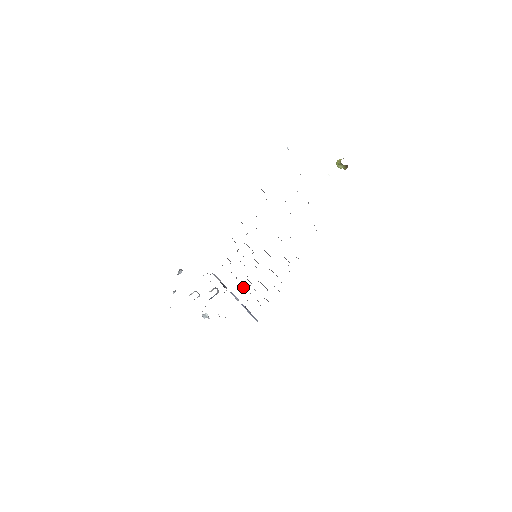
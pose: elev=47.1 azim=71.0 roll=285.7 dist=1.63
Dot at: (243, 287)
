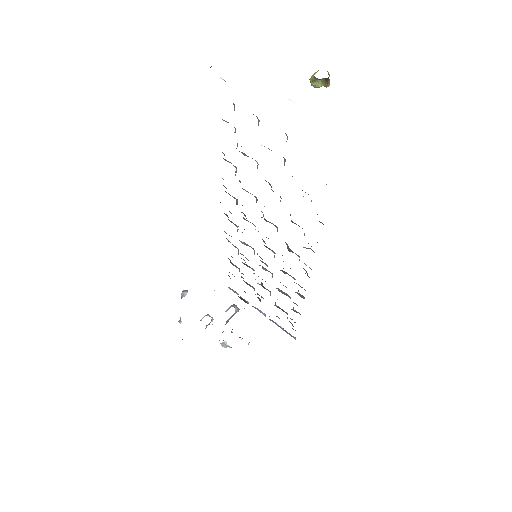
Dot at: (263, 298)
